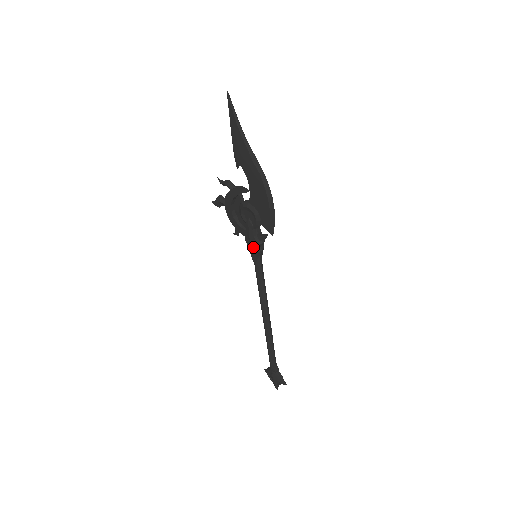
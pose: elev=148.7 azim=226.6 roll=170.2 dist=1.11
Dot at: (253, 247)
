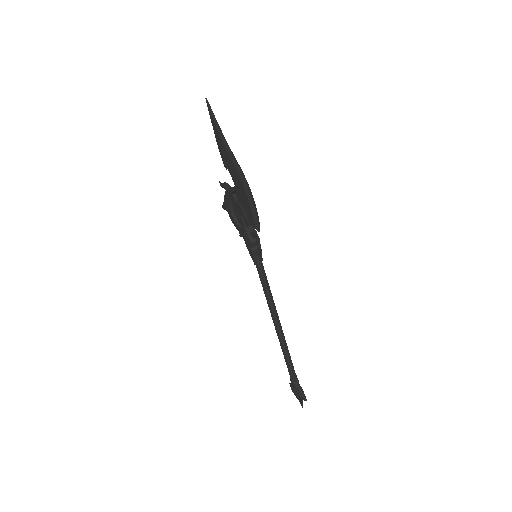
Dot at: (249, 245)
